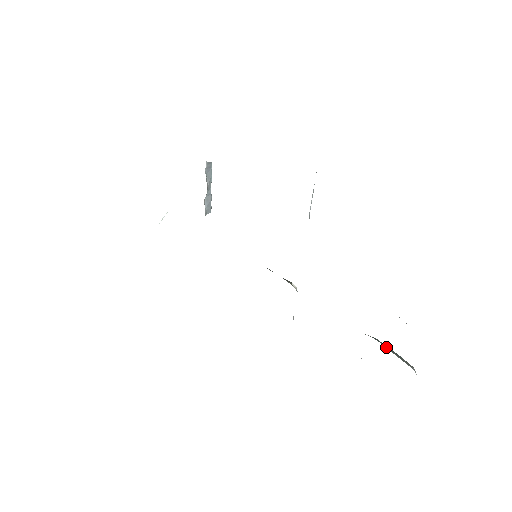
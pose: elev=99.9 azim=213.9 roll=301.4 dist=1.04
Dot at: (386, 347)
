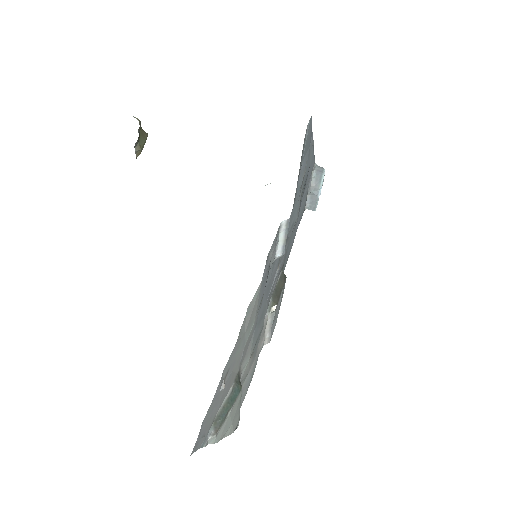
Dot at: (227, 401)
